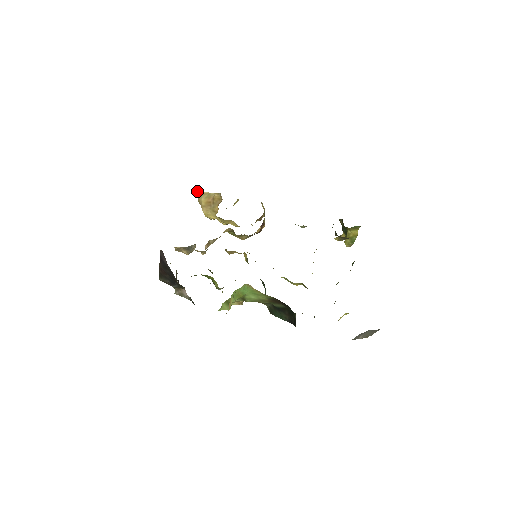
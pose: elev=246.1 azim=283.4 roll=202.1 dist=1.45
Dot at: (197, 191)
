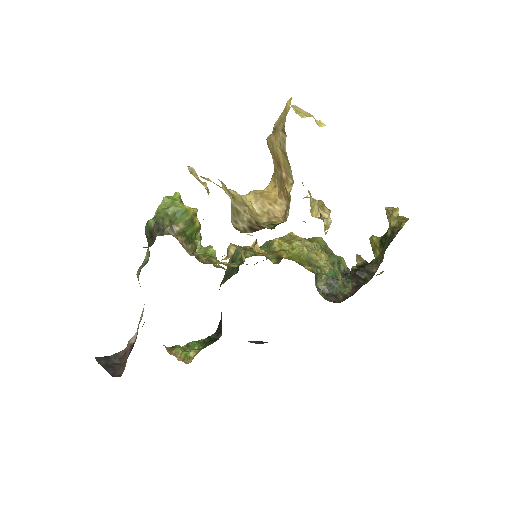
Dot at: occluded
